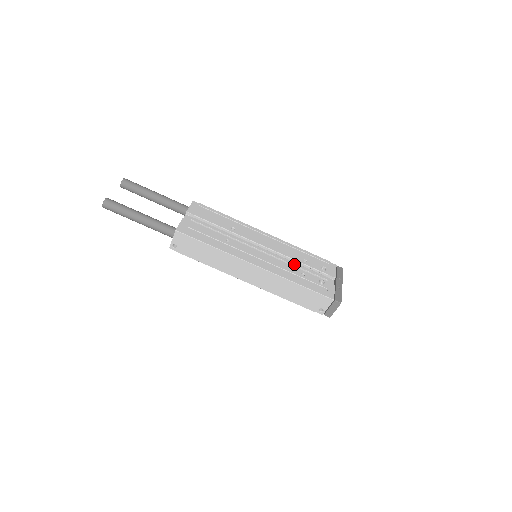
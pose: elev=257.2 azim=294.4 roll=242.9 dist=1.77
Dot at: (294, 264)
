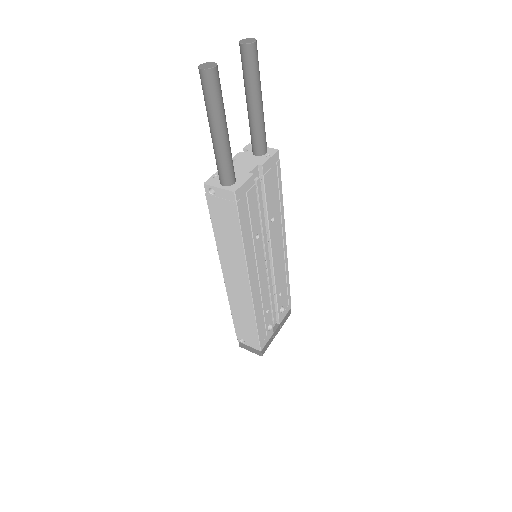
Dot at: (272, 294)
